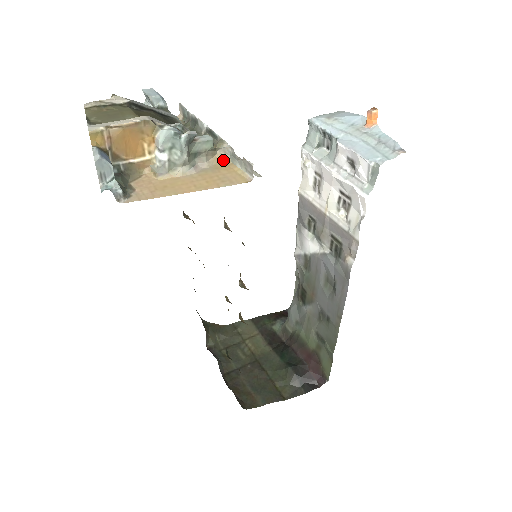
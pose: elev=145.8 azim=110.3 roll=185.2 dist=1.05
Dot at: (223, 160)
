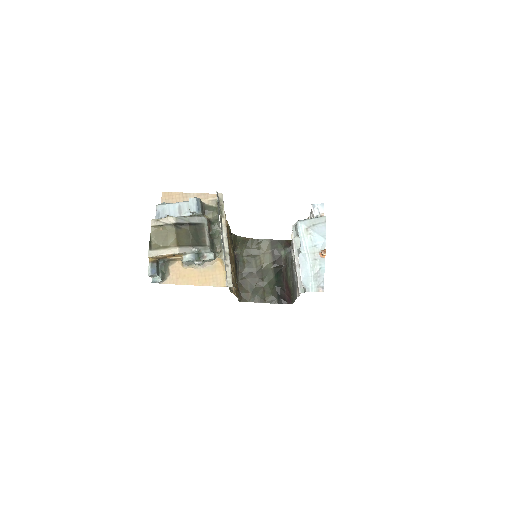
Dot at: (221, 261)
